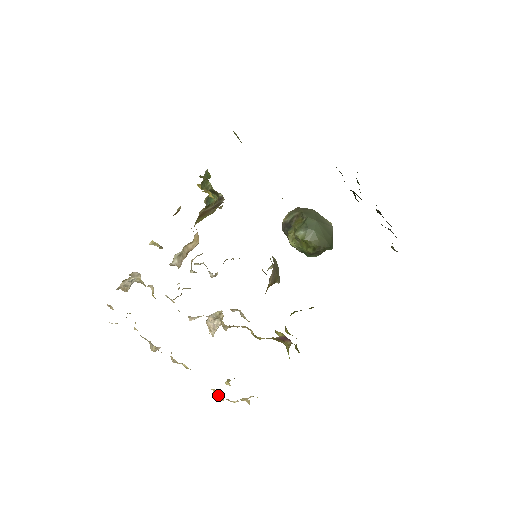
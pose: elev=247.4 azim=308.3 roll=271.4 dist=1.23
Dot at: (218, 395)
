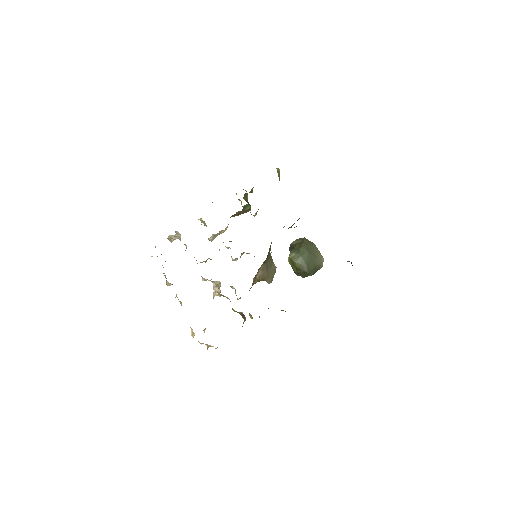
Dot at: (192, 333)
